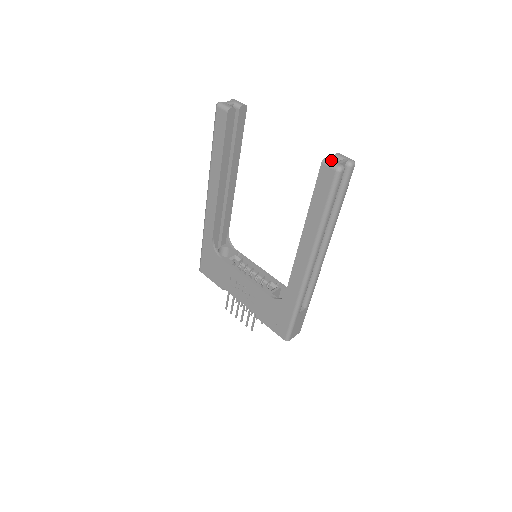
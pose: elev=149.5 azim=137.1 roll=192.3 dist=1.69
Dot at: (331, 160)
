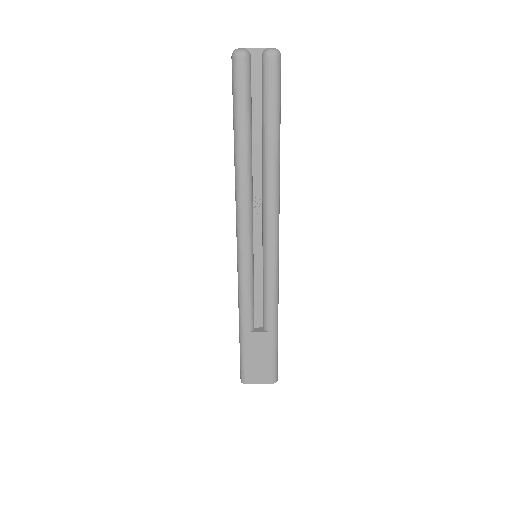
Dot at: occluded
